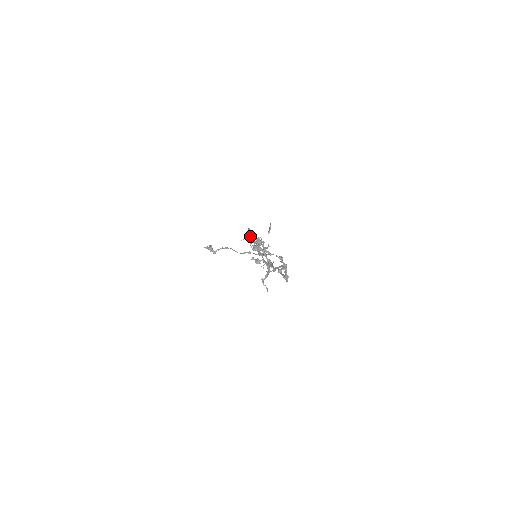
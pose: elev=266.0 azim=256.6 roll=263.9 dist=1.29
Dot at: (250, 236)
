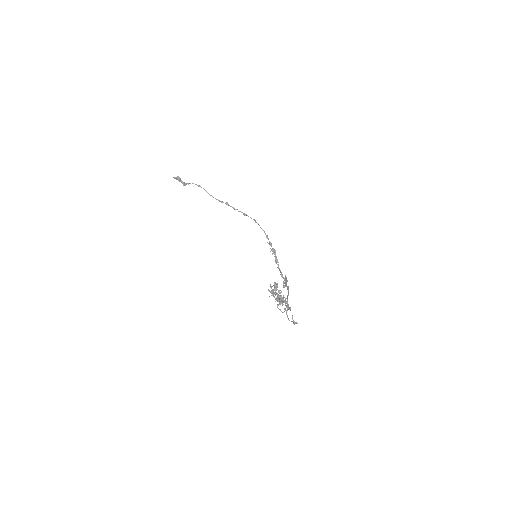
Dot at: (273, 291)
